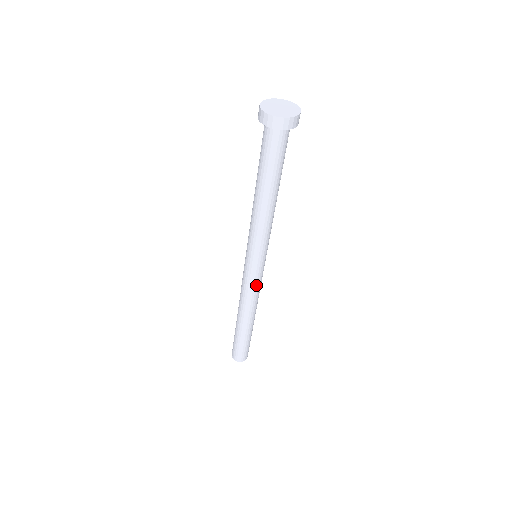
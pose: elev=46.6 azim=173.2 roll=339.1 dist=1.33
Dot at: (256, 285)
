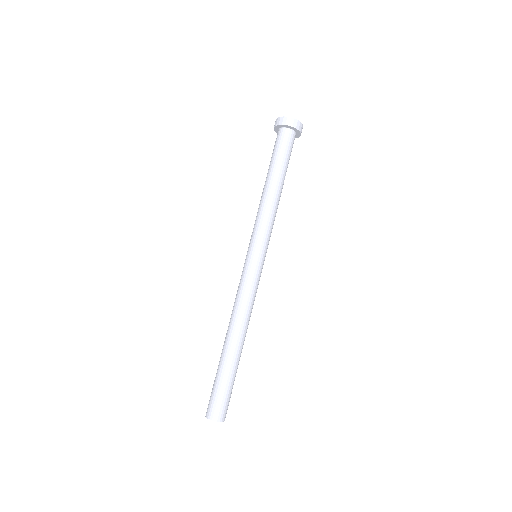
Dot at: (253, 286)
